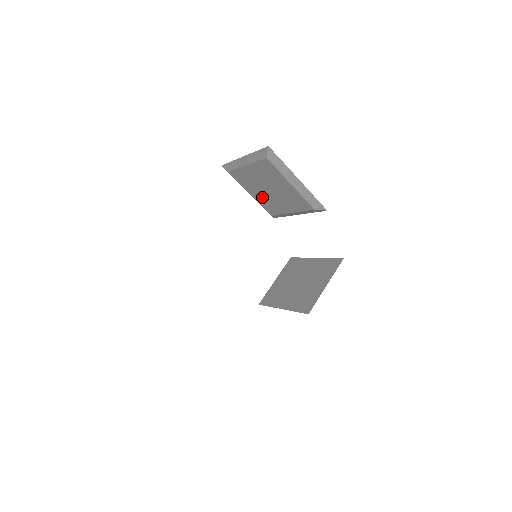
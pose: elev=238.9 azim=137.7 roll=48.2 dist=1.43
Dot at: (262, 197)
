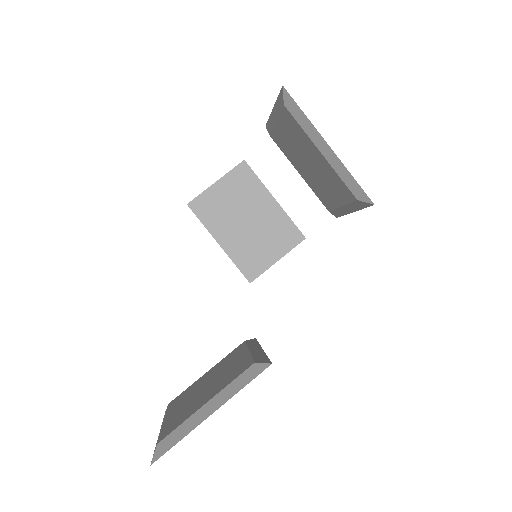
Dot at: (288, 142)
